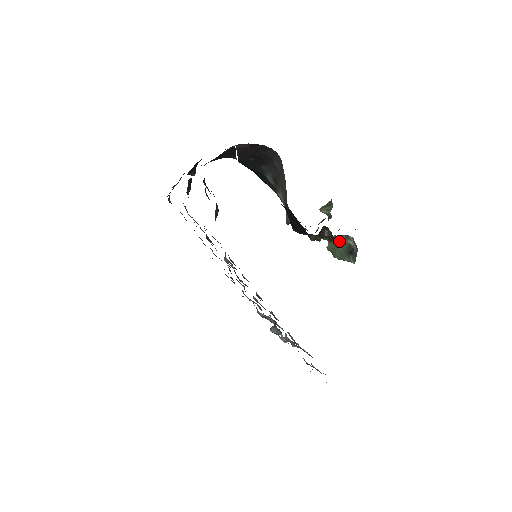
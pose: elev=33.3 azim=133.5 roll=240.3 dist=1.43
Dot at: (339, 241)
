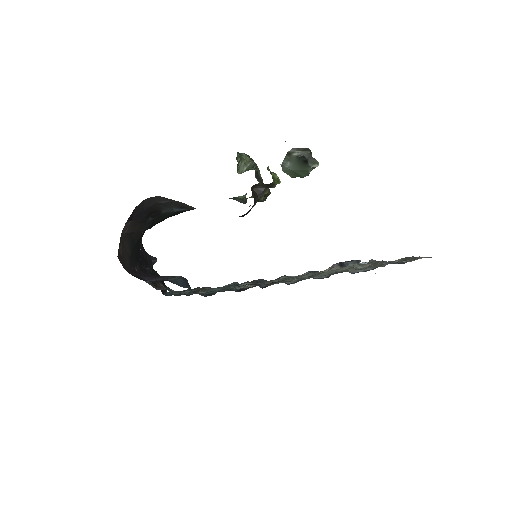
Dot at: (289, 164)
